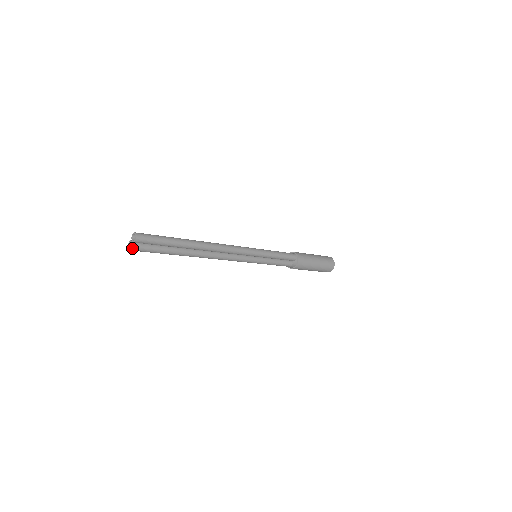
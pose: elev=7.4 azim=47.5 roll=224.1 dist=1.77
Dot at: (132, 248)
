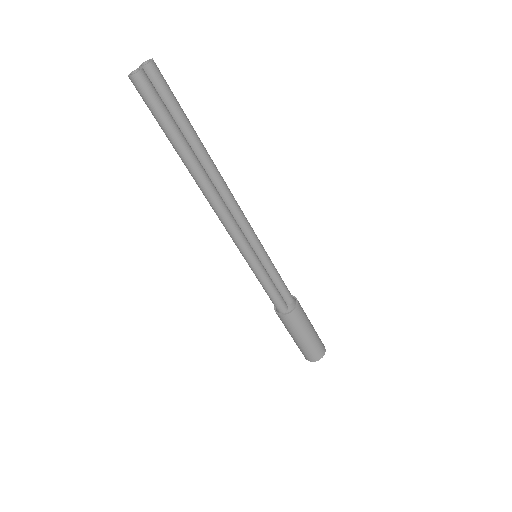
Dot at: (140, 71)
